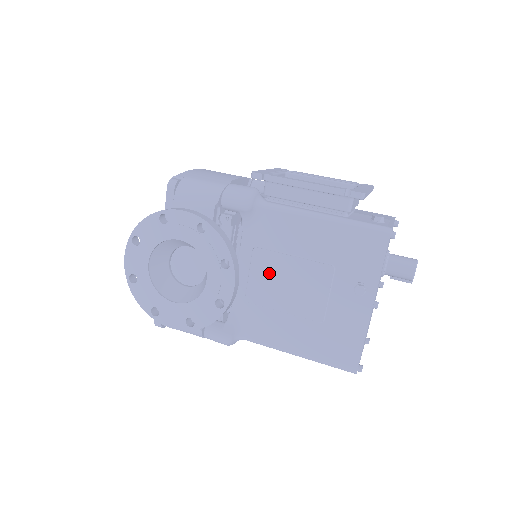
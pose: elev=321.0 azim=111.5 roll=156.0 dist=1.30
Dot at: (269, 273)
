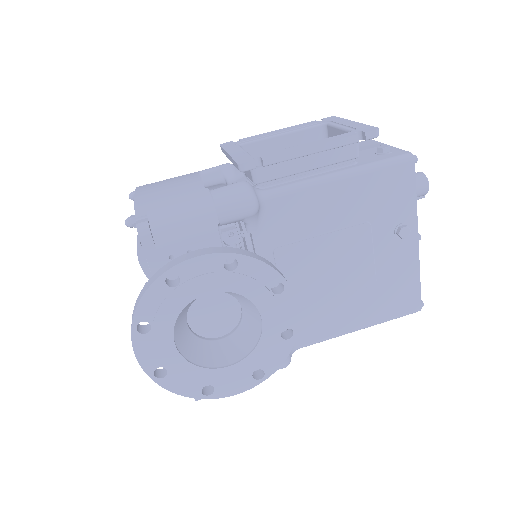
Dot at: (302, 267)
